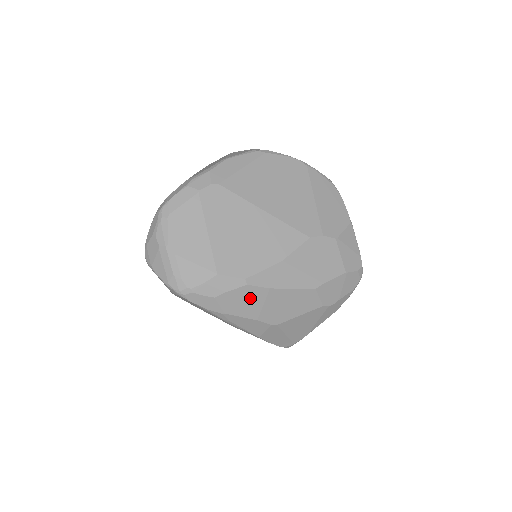
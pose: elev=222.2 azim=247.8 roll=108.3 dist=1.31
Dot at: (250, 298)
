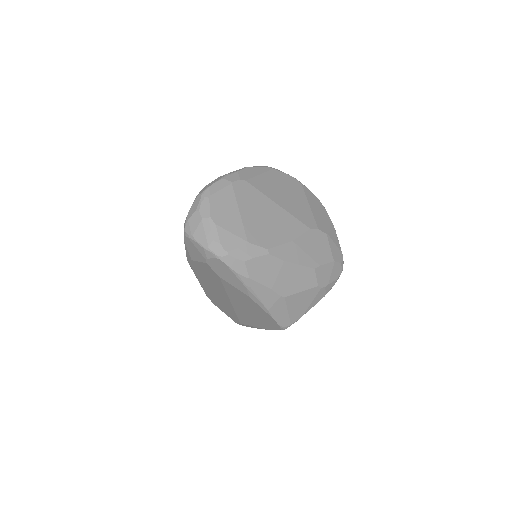
Dot at: (269, 267)
